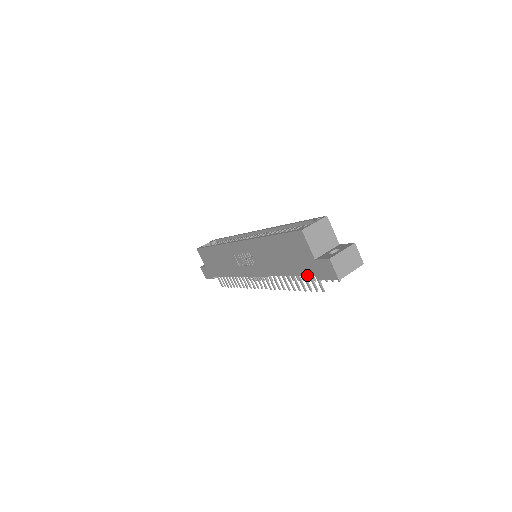
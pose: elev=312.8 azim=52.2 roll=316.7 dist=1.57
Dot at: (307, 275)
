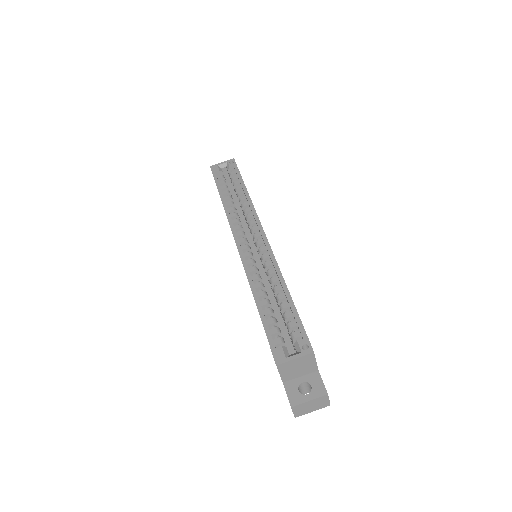
Dot at: occluded
